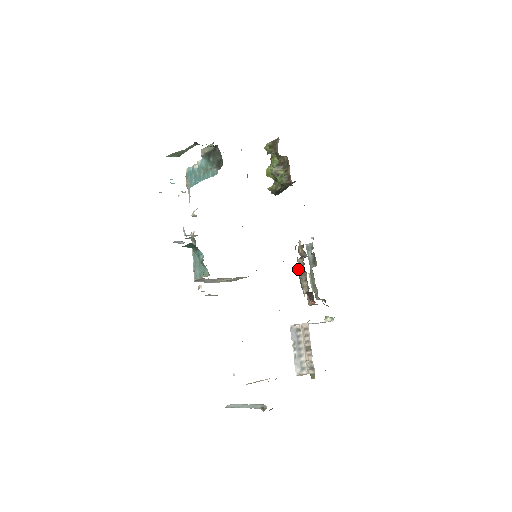
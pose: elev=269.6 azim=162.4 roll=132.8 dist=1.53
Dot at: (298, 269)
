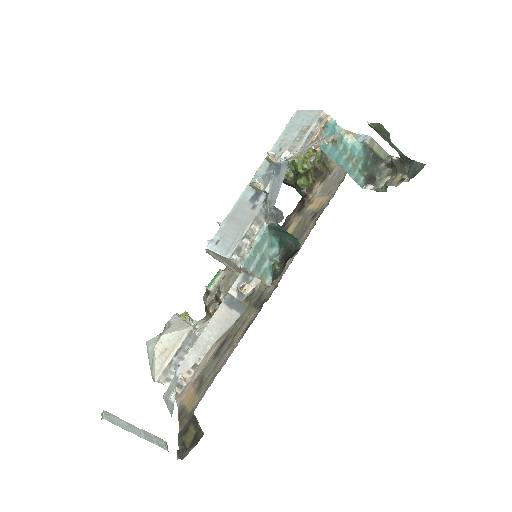
Dot at: (235, 273)
